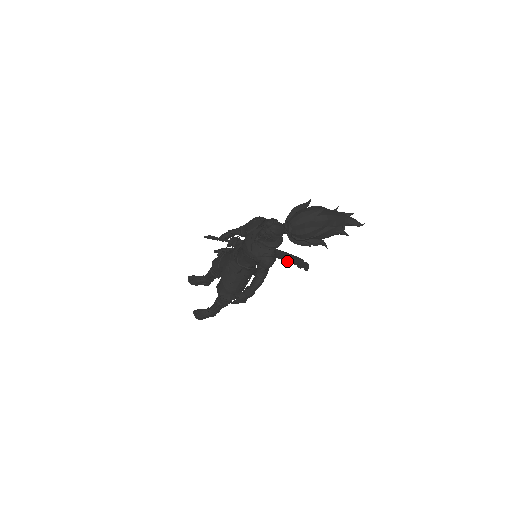
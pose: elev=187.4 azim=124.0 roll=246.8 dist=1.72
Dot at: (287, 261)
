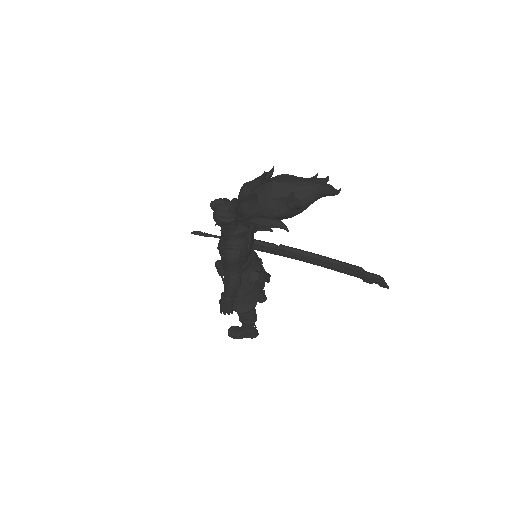
Dot at: (334, 269)
